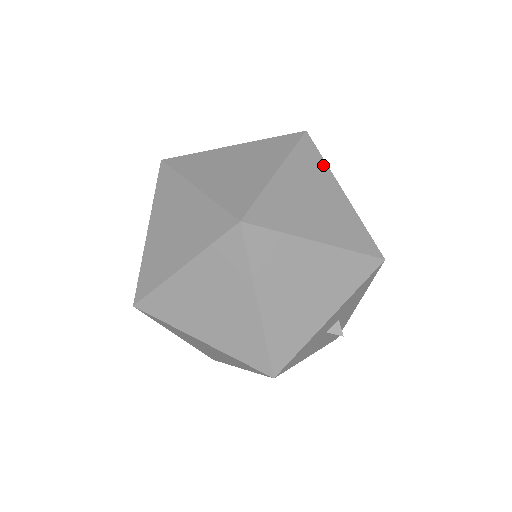
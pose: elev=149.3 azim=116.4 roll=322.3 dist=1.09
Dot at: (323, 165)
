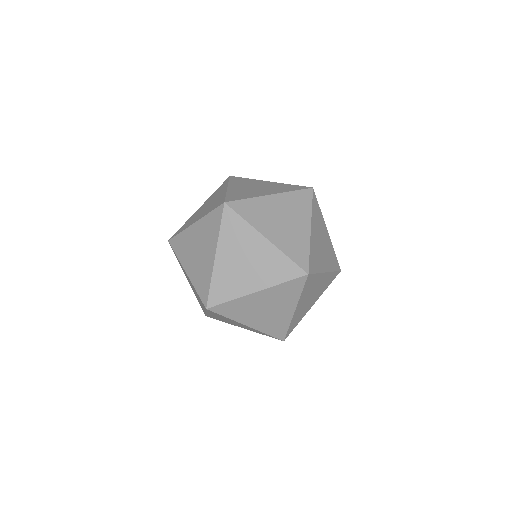
Dot at: (320, 213)
